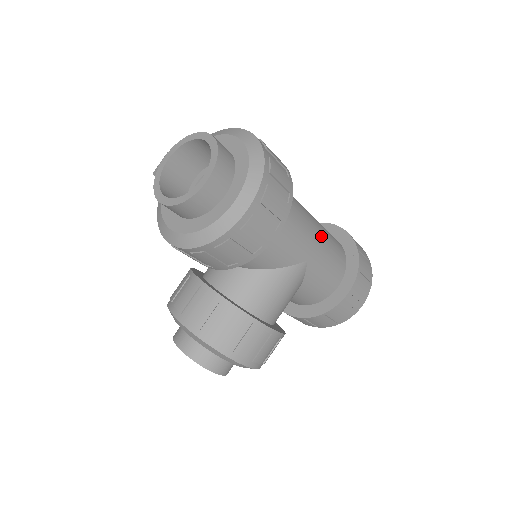
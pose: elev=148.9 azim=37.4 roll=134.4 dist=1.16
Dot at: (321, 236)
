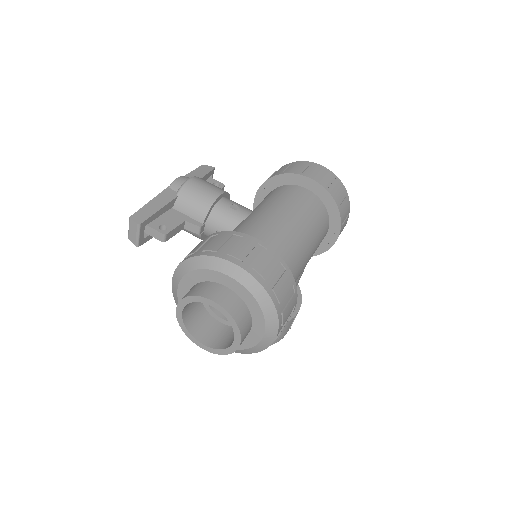
Dot at: (309, 236)
